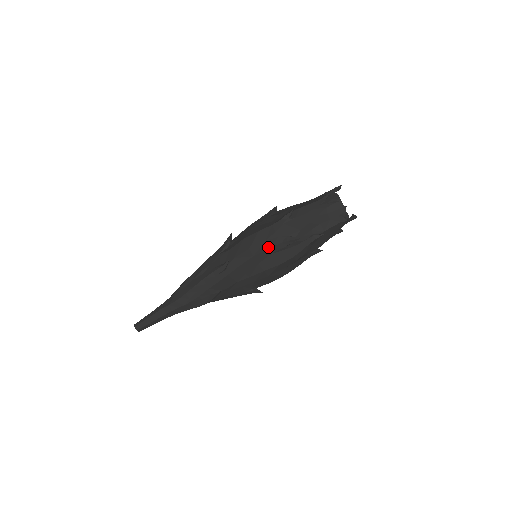
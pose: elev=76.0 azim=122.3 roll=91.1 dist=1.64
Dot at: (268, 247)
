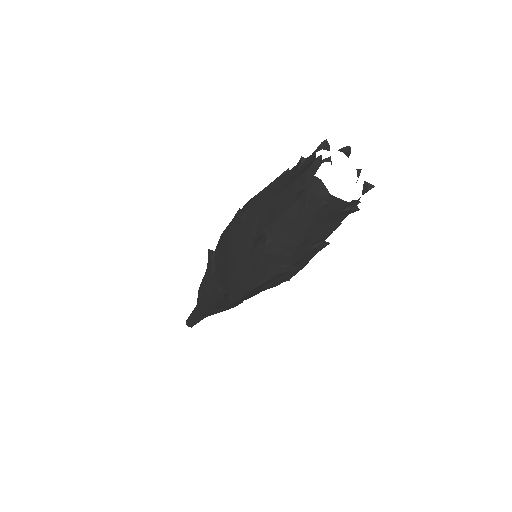
Dot at: (261, 282)
